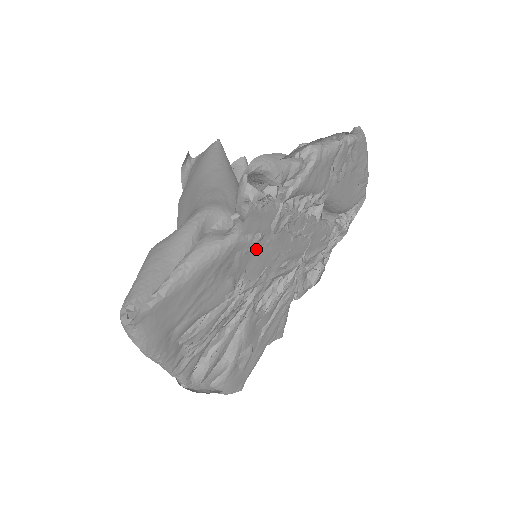
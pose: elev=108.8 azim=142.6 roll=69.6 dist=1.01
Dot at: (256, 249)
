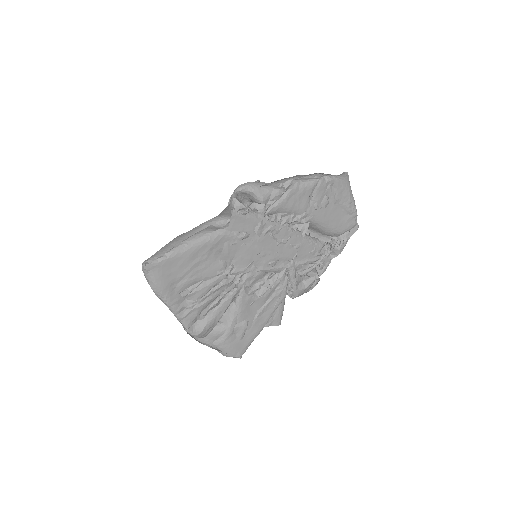
Dot at: (243, 244)
